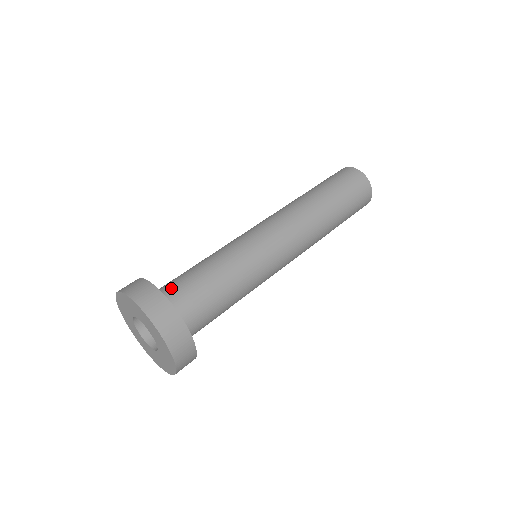
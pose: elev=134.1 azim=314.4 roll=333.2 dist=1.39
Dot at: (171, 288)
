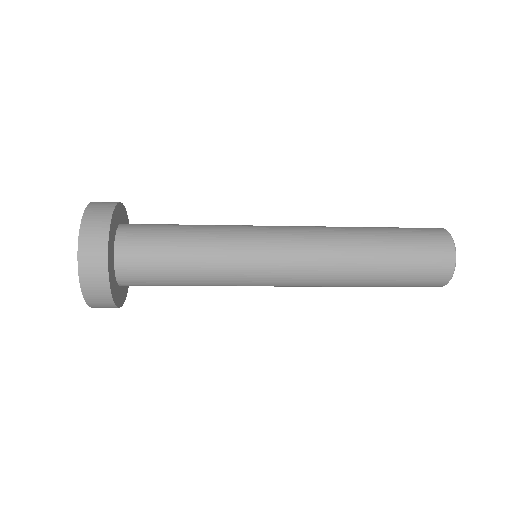
Dot at: occluded
